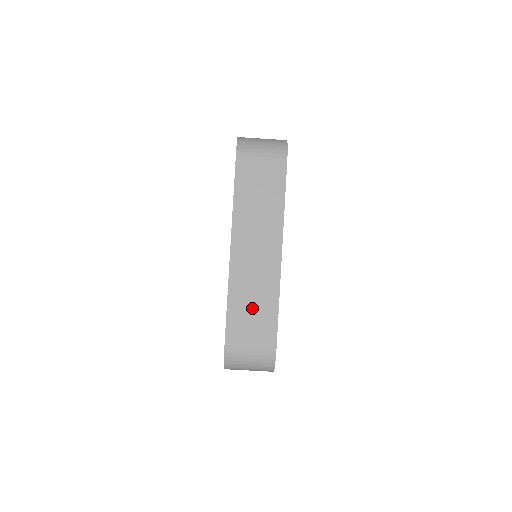
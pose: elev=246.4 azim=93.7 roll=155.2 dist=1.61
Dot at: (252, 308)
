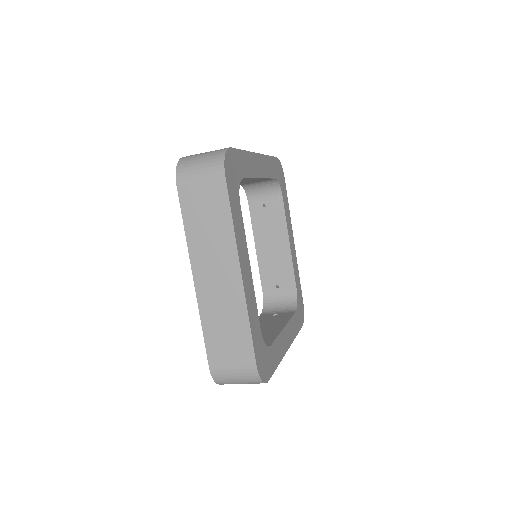
Dot at: occluded
